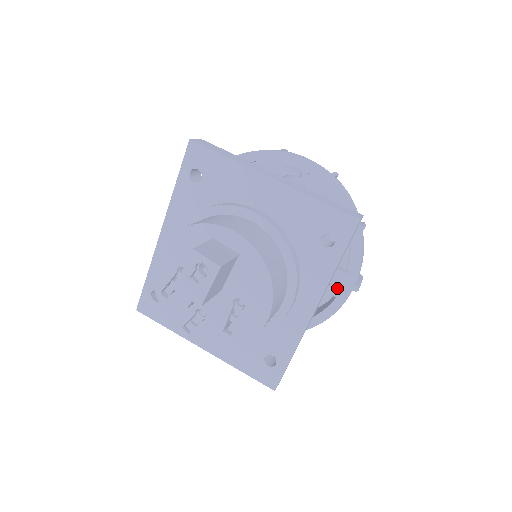
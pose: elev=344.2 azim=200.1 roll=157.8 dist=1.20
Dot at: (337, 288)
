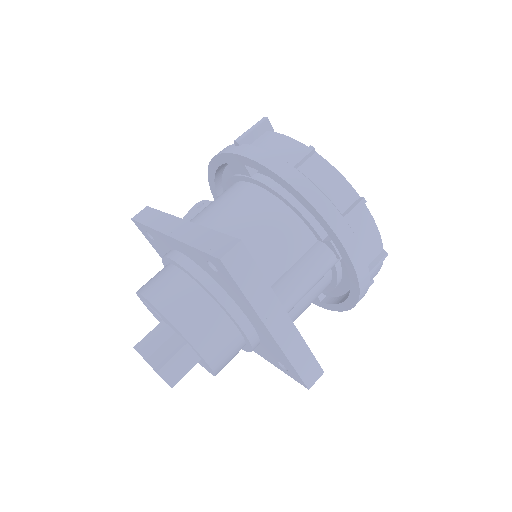
Dot at: occluded
